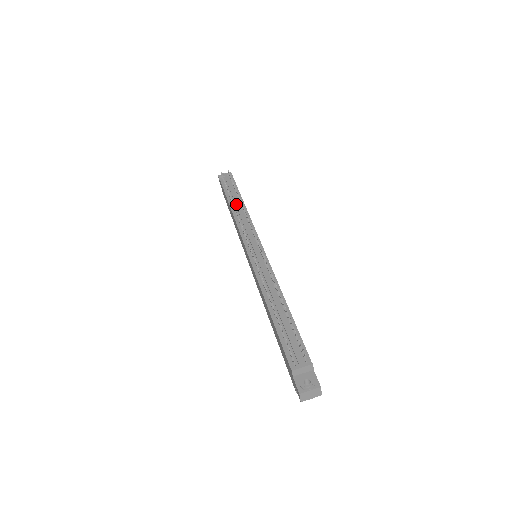
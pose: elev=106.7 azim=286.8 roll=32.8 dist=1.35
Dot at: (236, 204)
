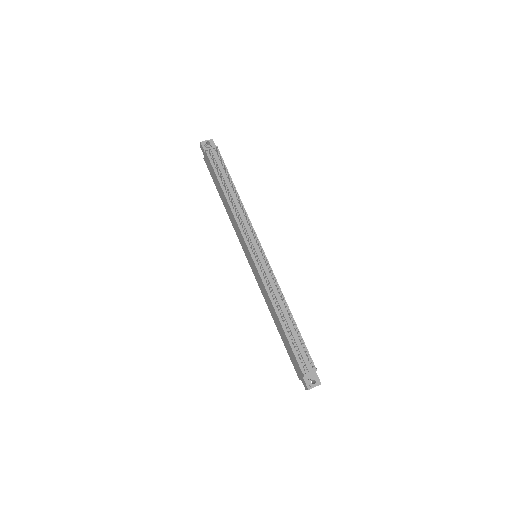
Dot at: (231, 195)
